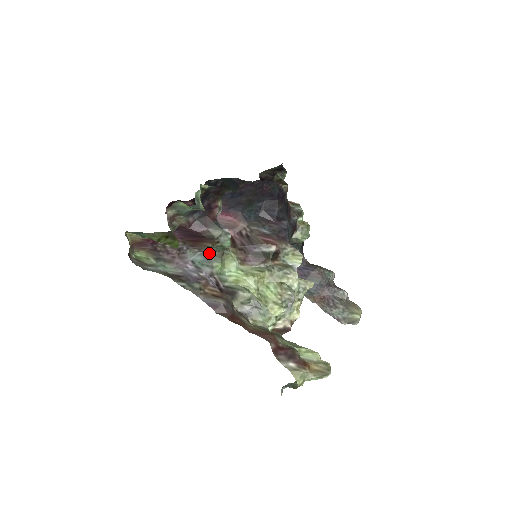
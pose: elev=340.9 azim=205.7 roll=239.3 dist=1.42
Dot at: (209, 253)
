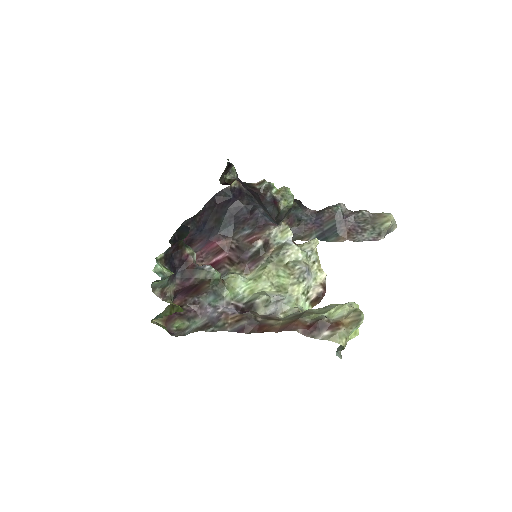
Dot at: (214, 290)
